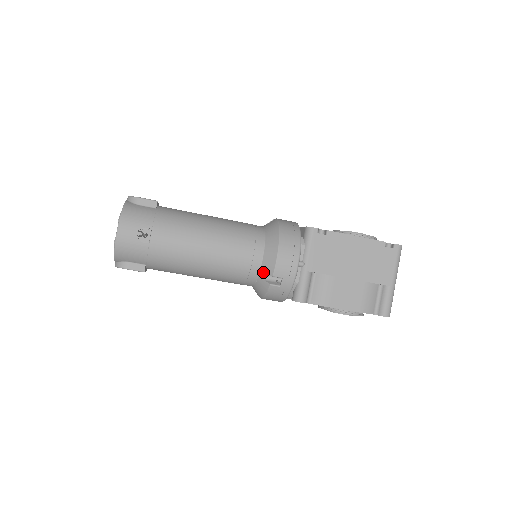
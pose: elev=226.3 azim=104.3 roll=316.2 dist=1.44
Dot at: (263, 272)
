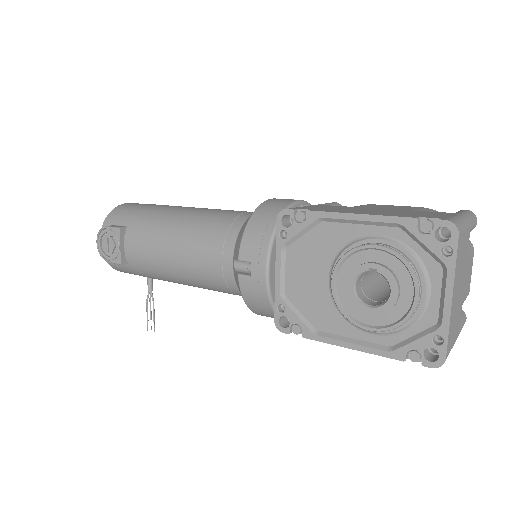
Dot at: occluded
